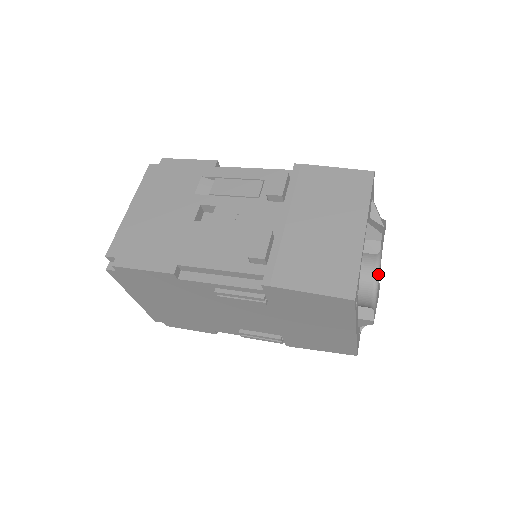
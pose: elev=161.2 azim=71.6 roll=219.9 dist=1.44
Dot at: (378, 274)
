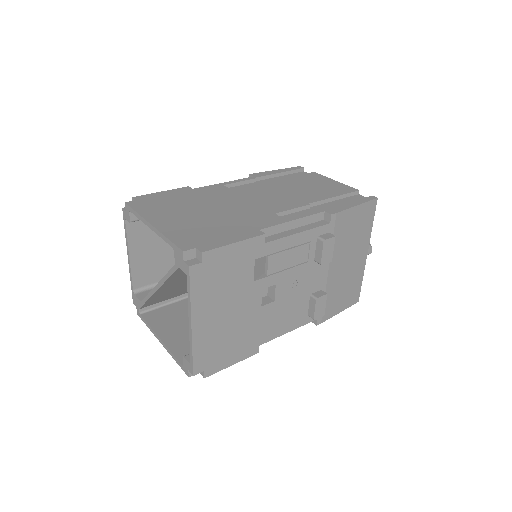
Dot at: occluded
